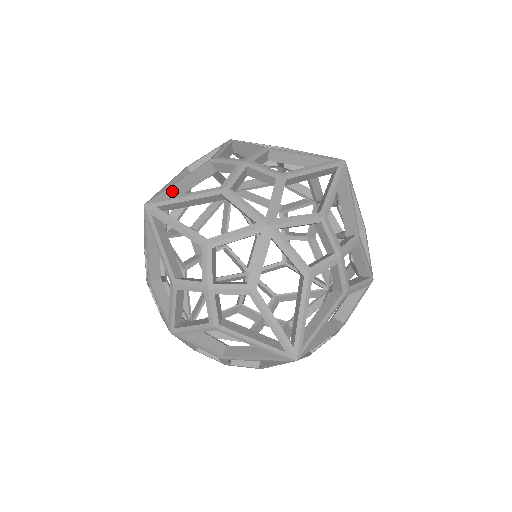
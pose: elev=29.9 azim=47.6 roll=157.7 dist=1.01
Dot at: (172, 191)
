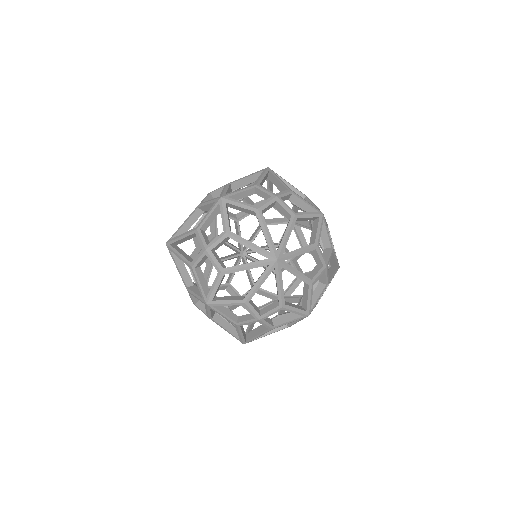
Dot at: occluded
